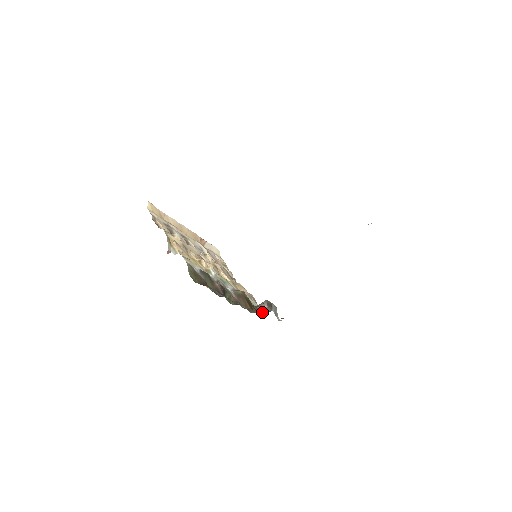
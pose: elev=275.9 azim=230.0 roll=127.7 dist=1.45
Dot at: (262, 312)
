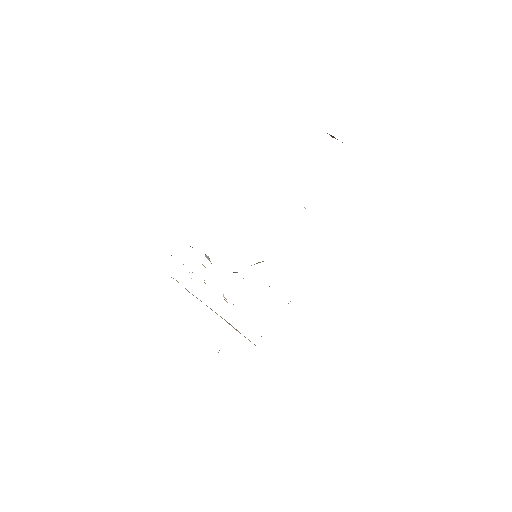
Dot at: occluded
